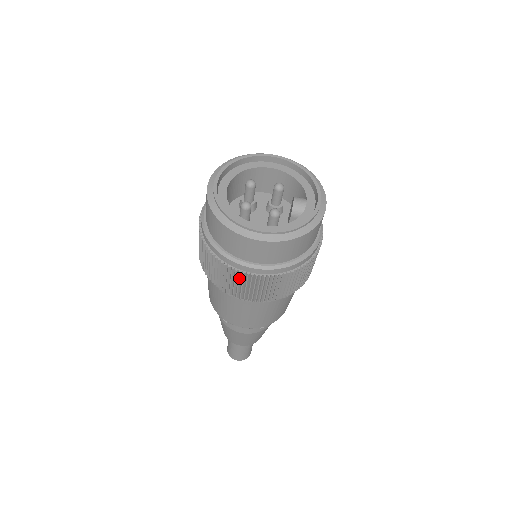
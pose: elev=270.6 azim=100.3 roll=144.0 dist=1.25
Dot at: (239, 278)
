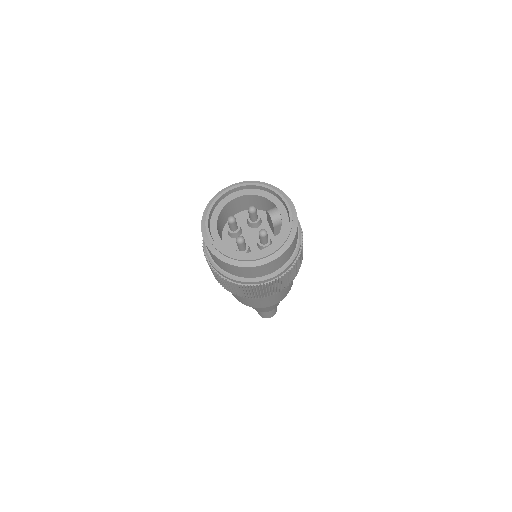
Dot at: (263, 288)
